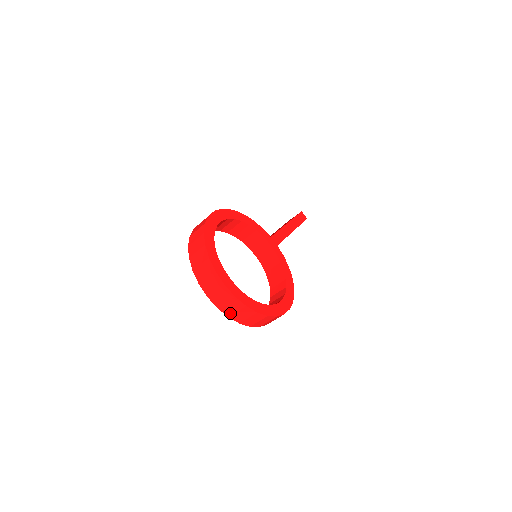
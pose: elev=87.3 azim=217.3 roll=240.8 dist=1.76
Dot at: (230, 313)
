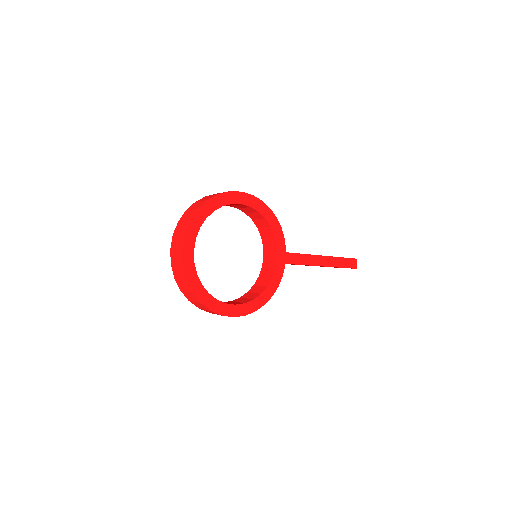
Dot at: (176, 276)
